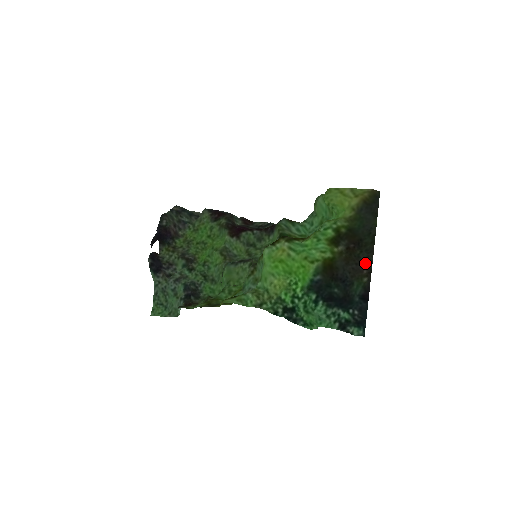
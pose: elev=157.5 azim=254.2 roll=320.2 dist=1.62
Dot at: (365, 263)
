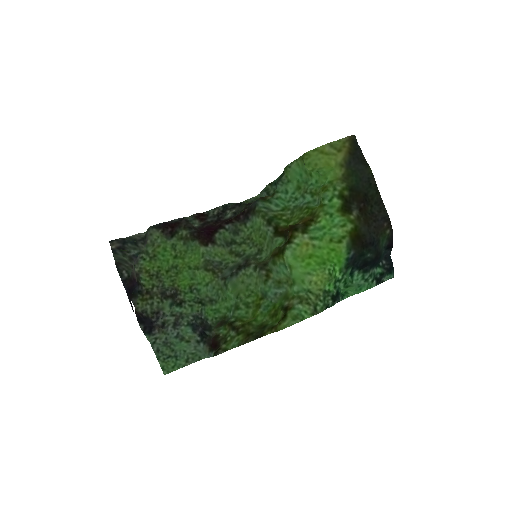
Dot at: (382, 216)
